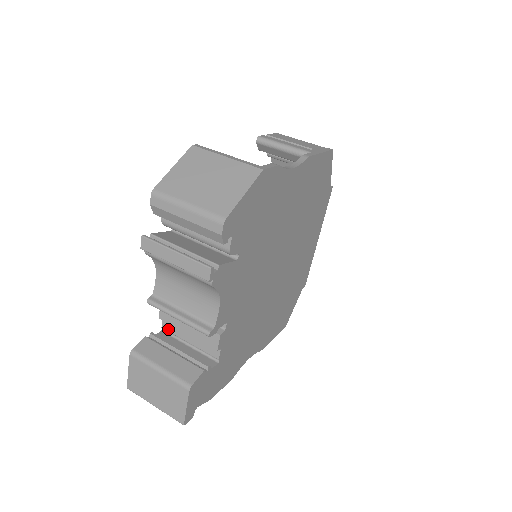
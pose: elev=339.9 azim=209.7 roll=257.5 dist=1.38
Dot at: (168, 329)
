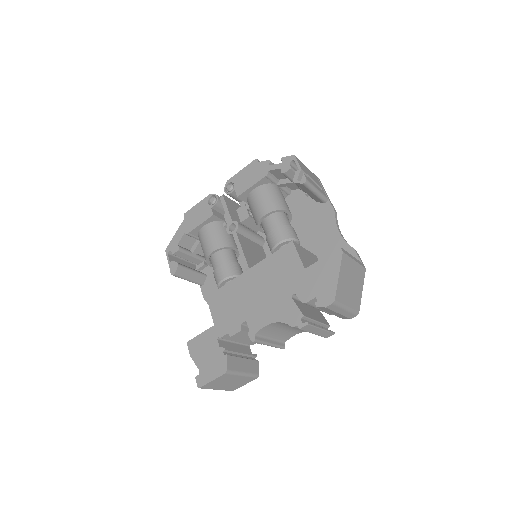
Dot at: (226, 338)
